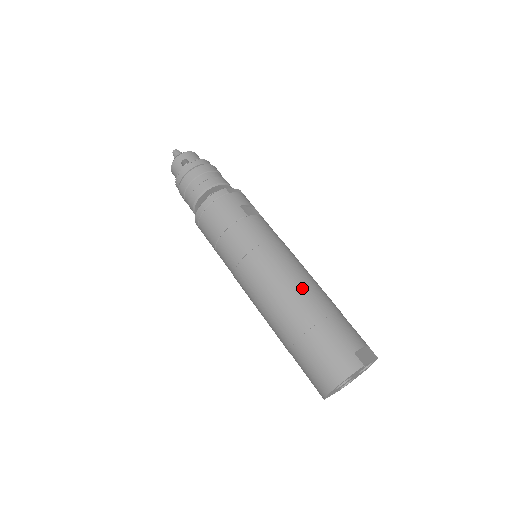
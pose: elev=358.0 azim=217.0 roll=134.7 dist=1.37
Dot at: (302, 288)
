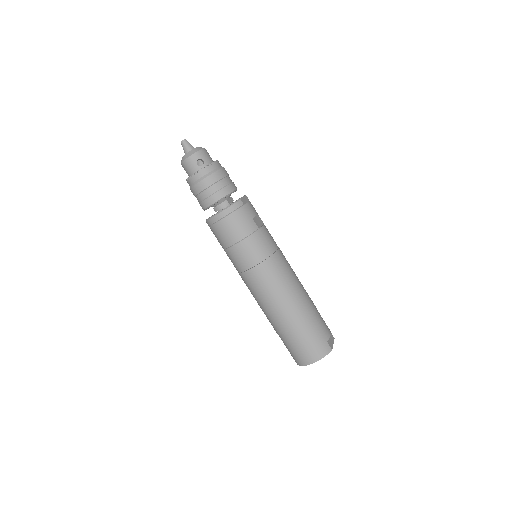
Dot at: (297, 294)
